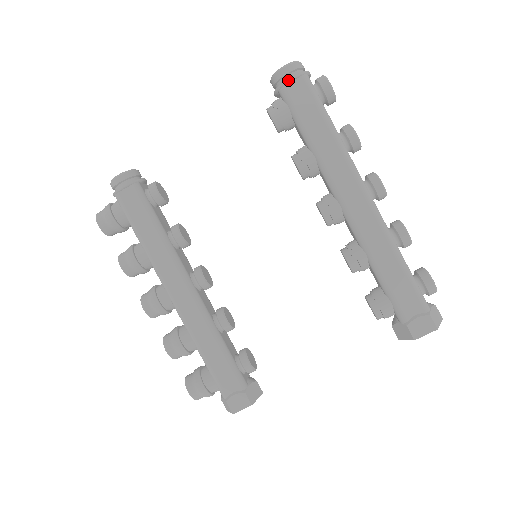
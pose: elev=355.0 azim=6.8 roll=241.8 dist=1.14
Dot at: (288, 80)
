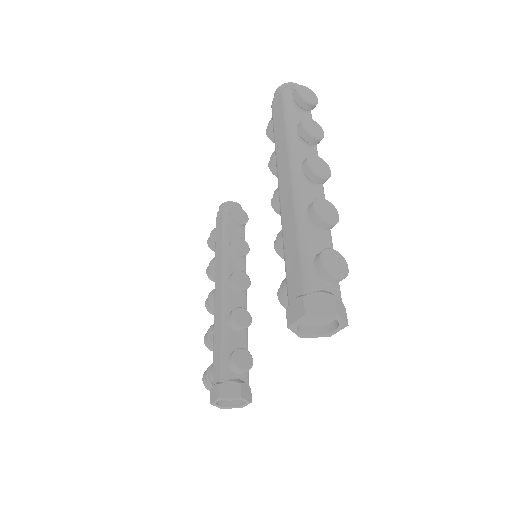
Dot at: (274, 98)
